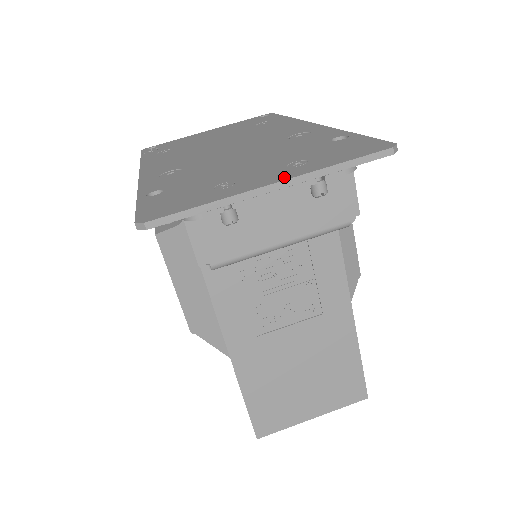
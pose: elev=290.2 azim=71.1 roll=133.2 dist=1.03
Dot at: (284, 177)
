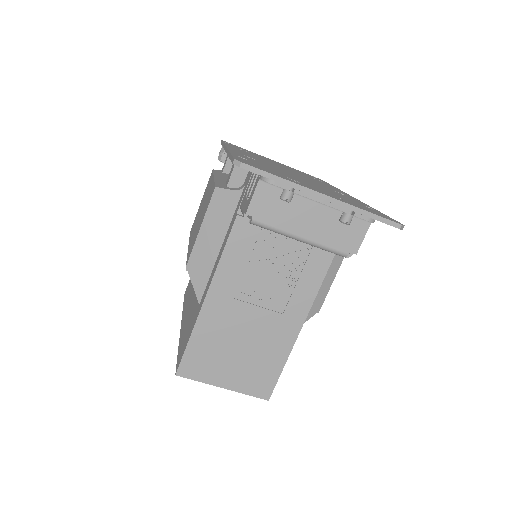
Dot at: (333, 197)
